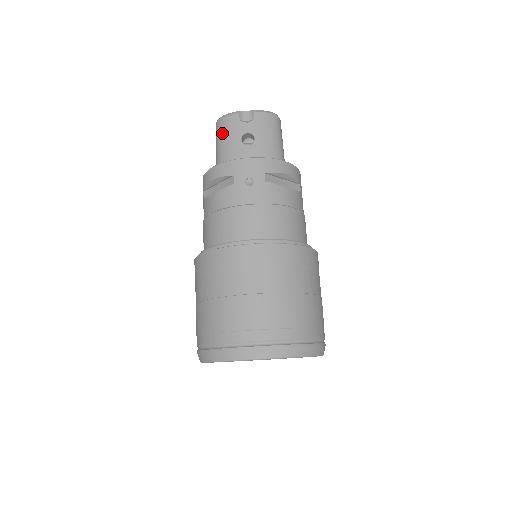
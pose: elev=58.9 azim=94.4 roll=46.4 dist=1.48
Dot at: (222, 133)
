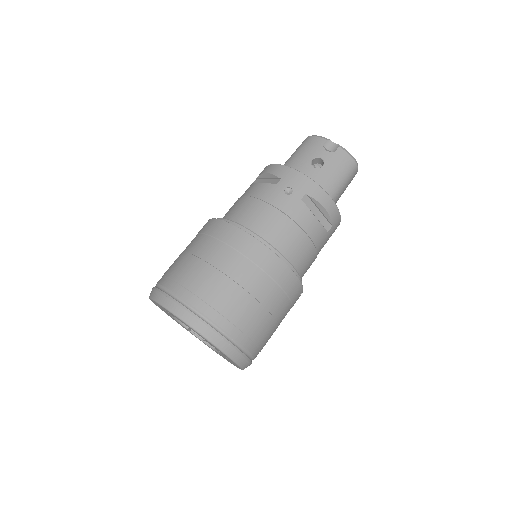
Dot at: (303, 147)
